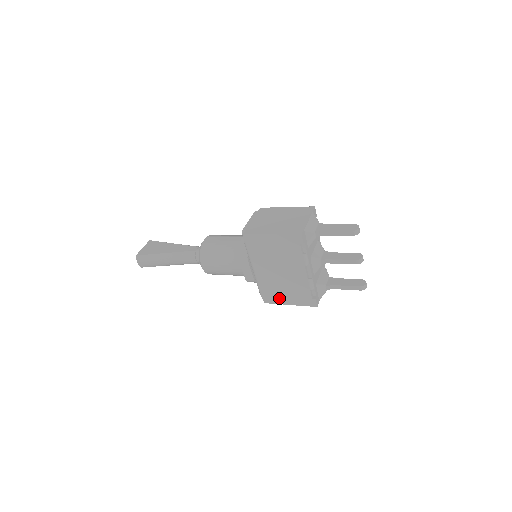
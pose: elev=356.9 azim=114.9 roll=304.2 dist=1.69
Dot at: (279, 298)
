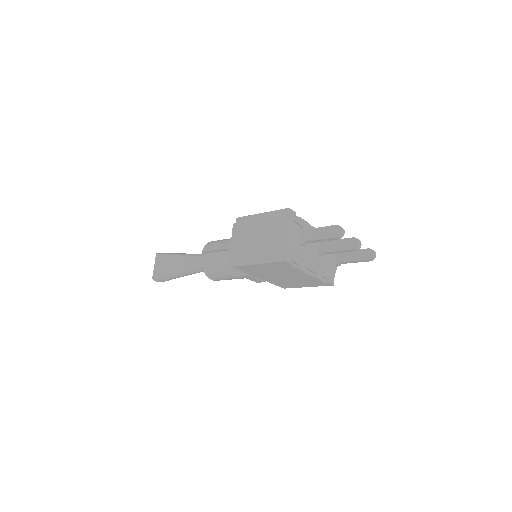
Dot at: (295, 286)
